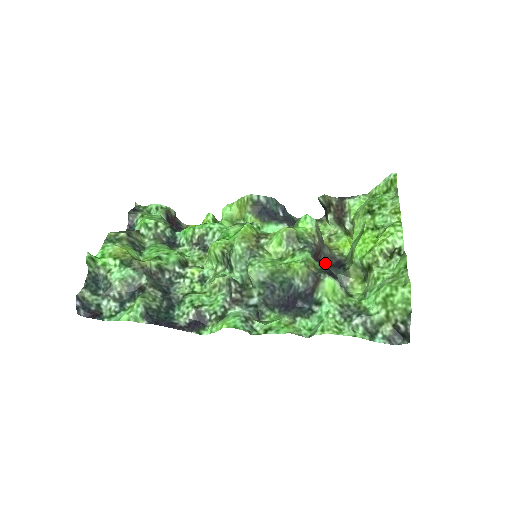
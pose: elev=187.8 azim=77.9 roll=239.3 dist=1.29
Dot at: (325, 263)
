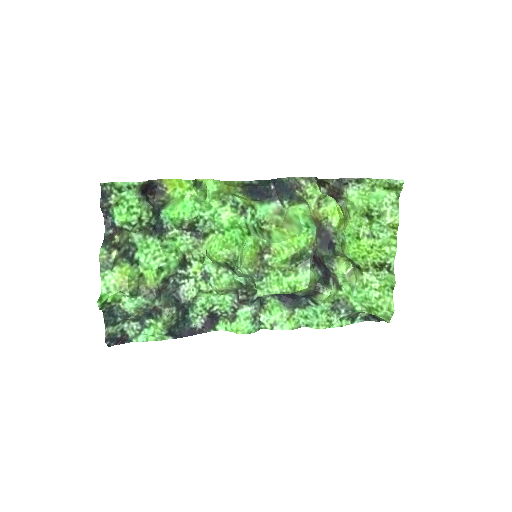
Dot at: occluded
